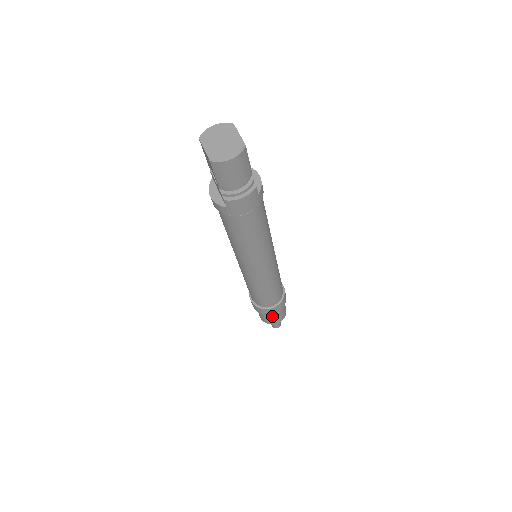
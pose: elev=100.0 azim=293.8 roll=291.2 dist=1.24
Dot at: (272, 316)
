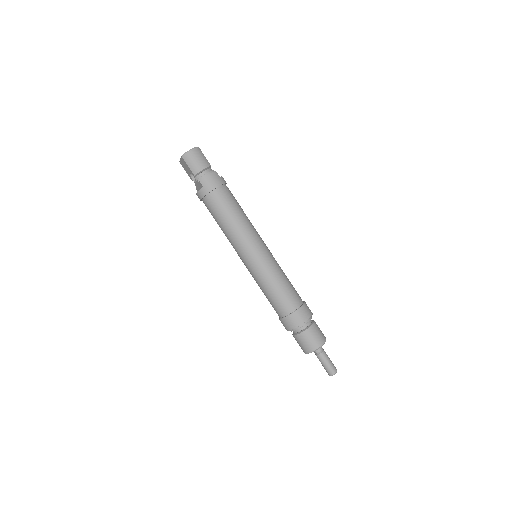
Dot at: (307, 332)
